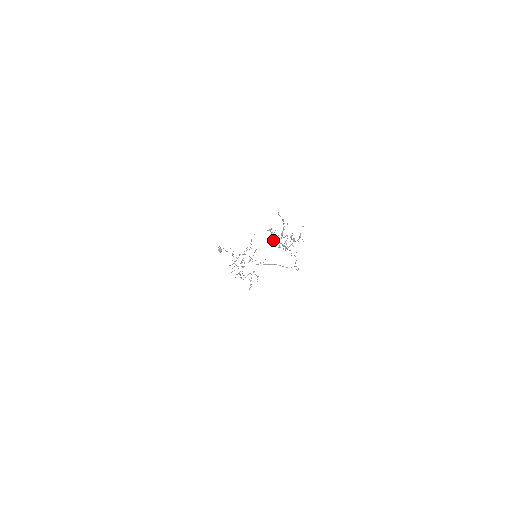
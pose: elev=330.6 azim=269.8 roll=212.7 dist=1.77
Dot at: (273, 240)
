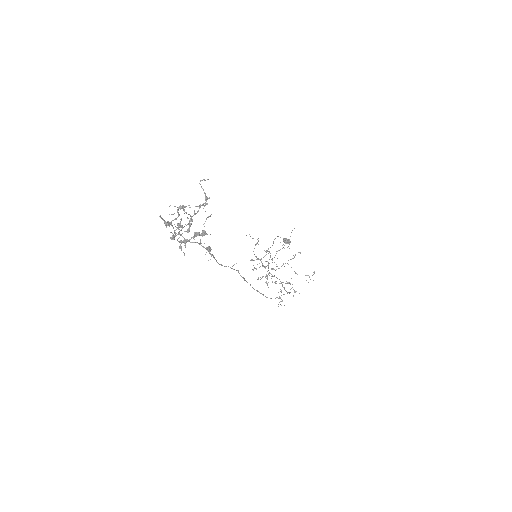
Dot at: occluded
